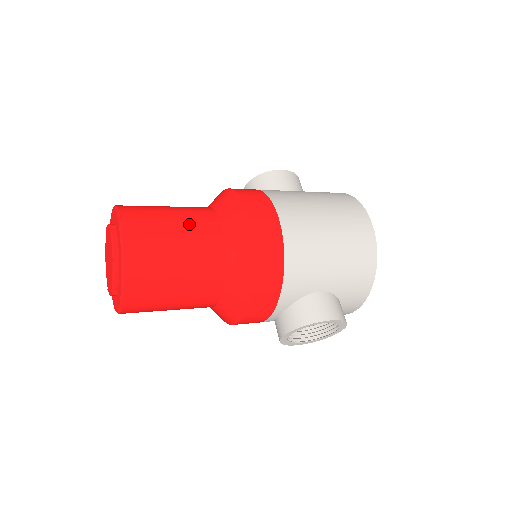
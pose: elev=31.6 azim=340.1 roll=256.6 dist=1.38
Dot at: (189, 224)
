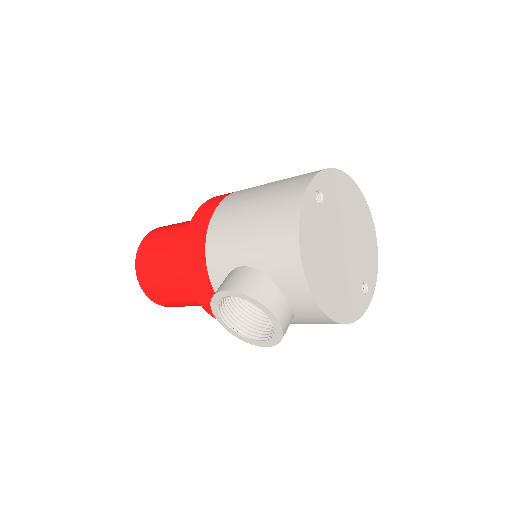
Dot at: (182, 225)
